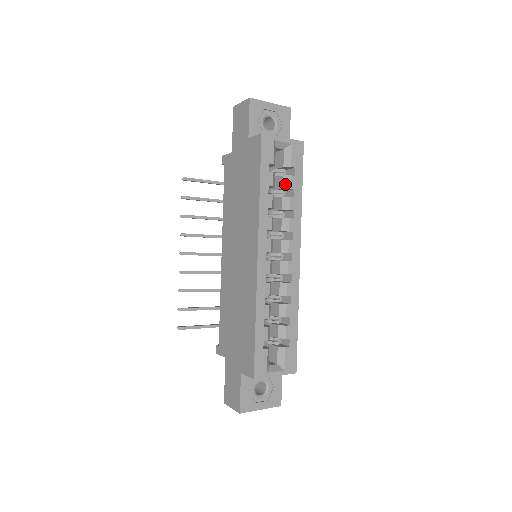
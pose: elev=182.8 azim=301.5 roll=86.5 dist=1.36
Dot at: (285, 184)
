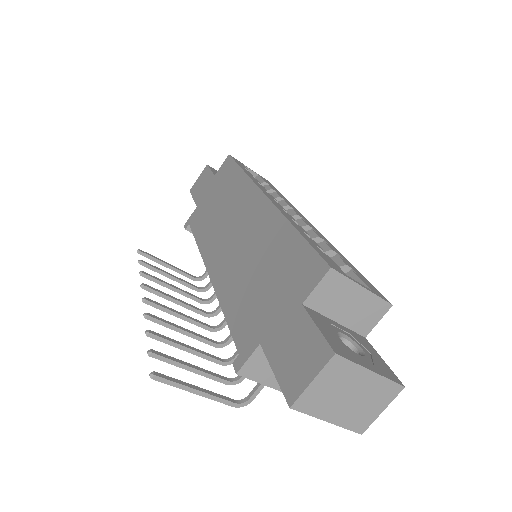
Dot at: occluded
